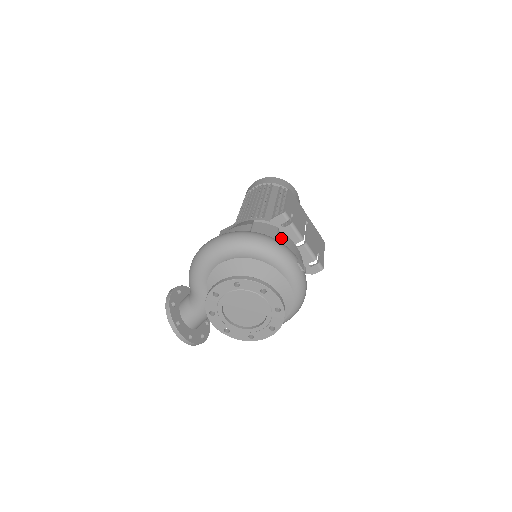
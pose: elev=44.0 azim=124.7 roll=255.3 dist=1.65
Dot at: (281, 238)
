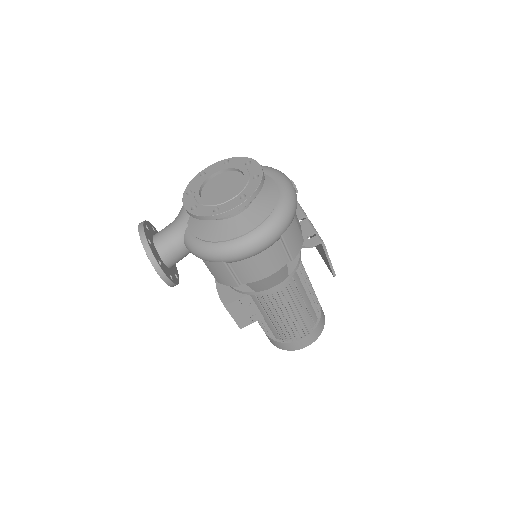
Dot at: occluded
